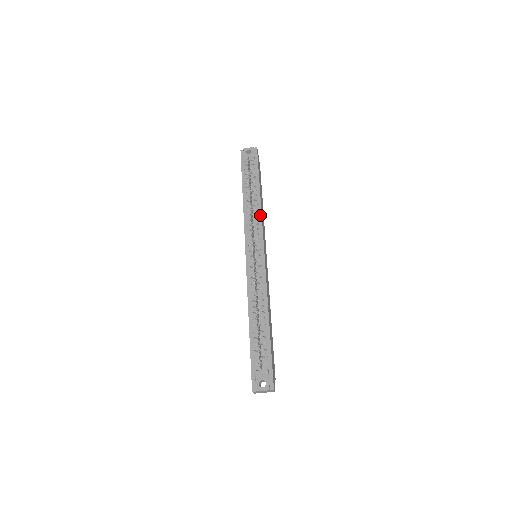
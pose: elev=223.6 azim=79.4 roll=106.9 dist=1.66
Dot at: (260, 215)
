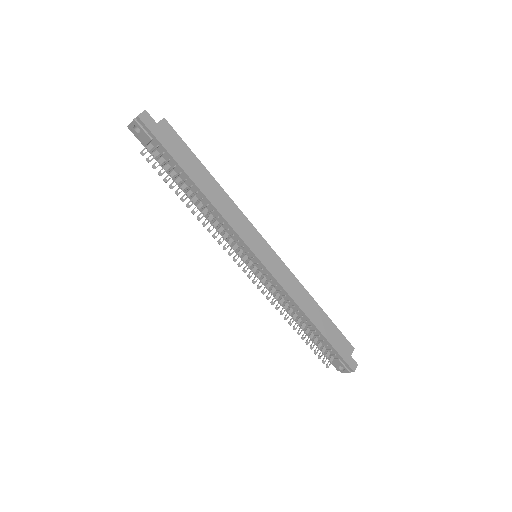
Dot at: (221, 218)
